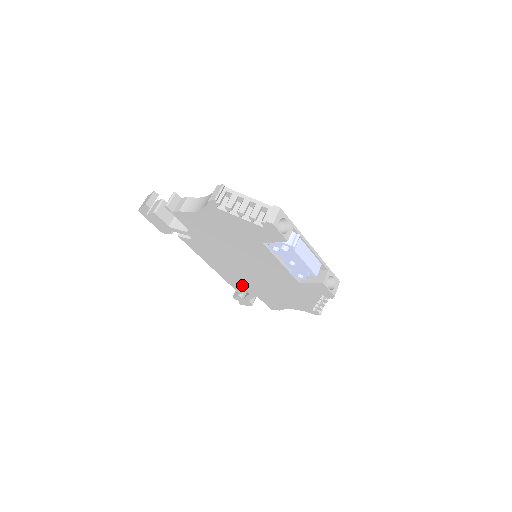
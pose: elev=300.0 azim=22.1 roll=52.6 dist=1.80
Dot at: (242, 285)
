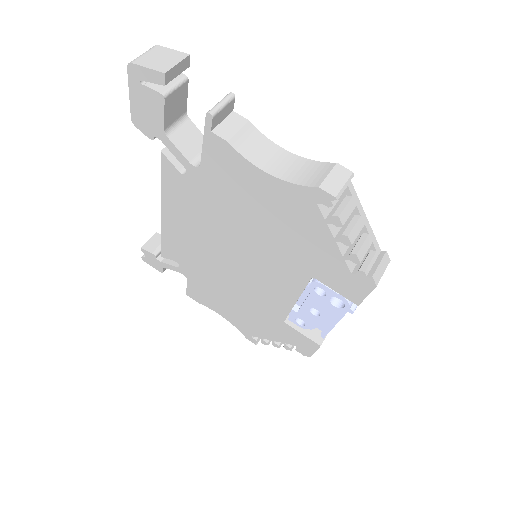
Dot at: (183, 257)
